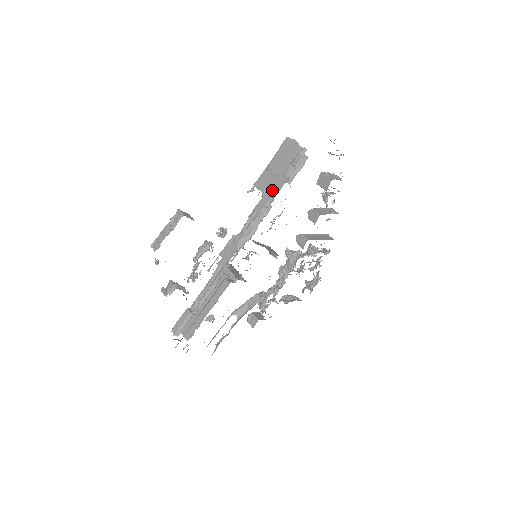
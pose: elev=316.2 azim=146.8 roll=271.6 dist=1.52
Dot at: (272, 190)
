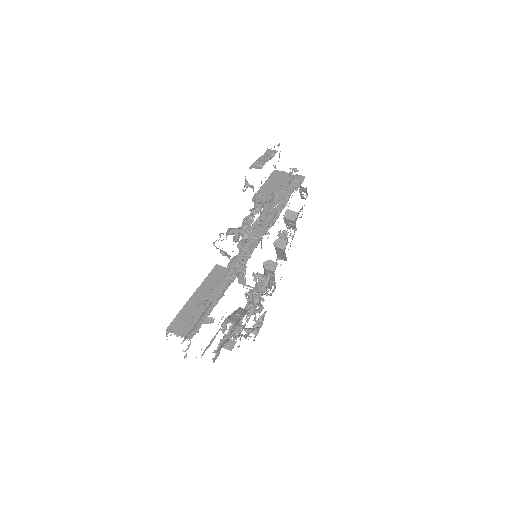
Dot at: (286, 190)
